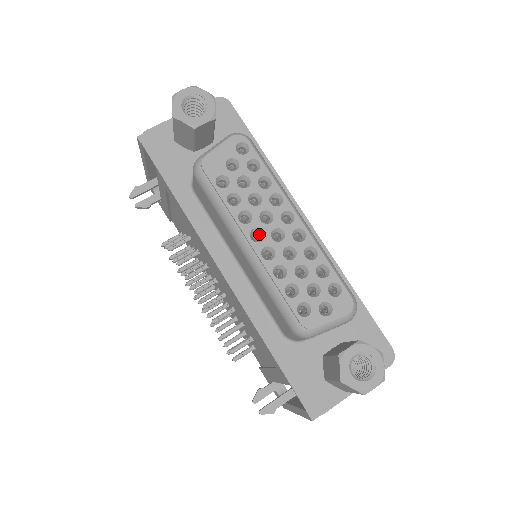
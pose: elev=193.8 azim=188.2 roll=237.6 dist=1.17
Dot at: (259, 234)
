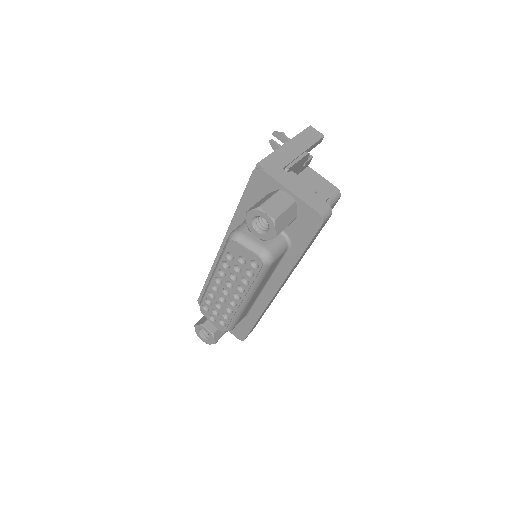
Dot at: (222, 281)
